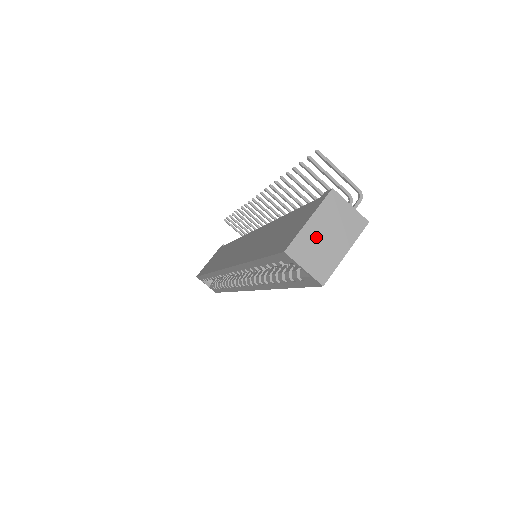
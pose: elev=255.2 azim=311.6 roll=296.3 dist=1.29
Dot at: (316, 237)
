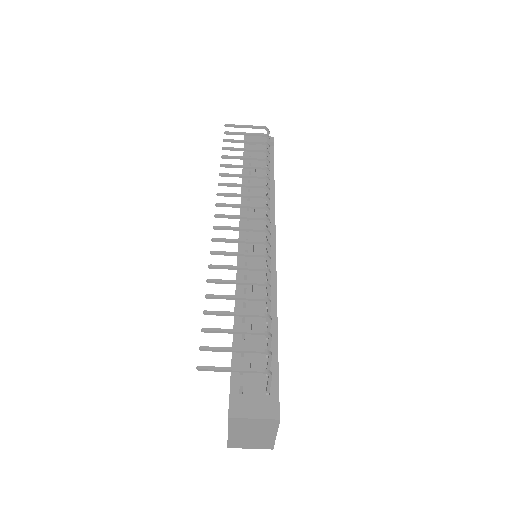
Dot at: (243, 437)
